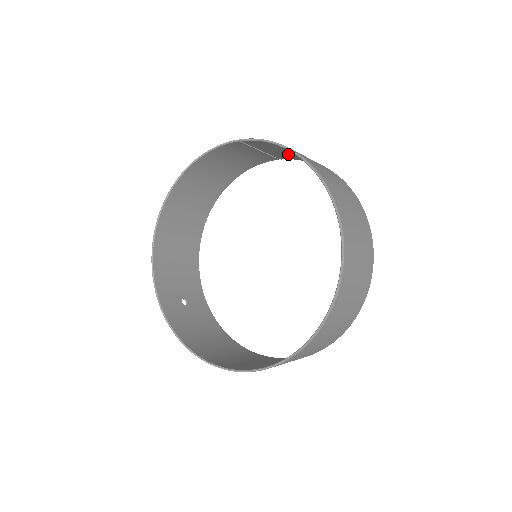
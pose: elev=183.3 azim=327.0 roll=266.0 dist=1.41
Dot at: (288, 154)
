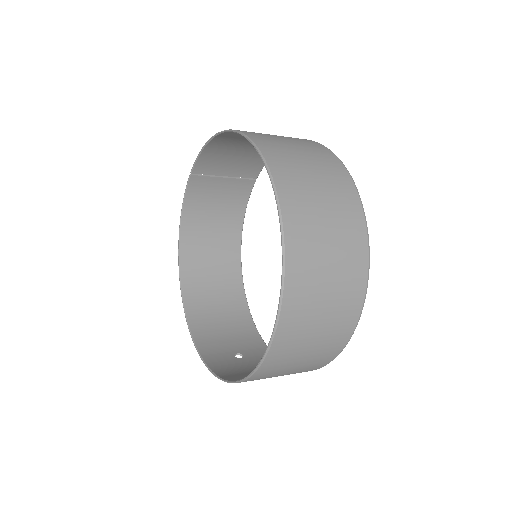
Dot at: (244, 162)
